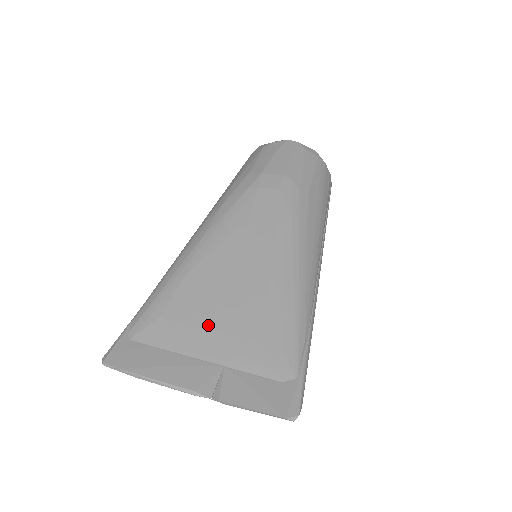
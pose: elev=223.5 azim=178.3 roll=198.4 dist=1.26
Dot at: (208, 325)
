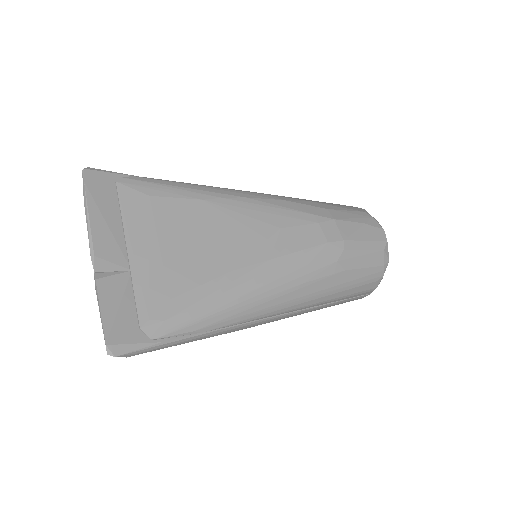
Dot at: (162, 239)
